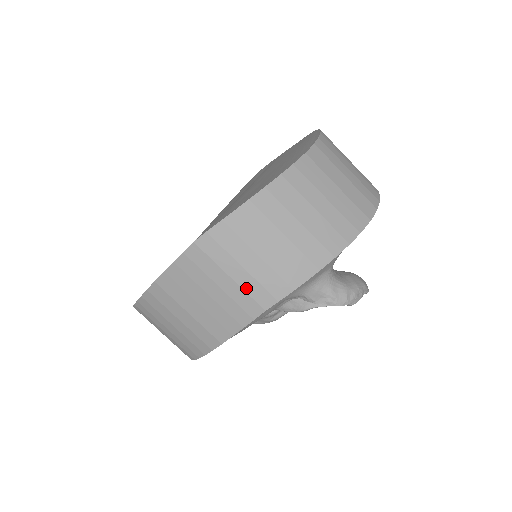
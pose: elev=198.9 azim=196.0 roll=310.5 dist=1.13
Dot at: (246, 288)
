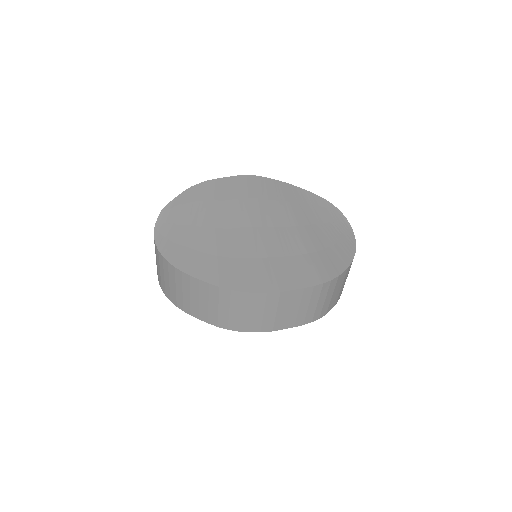
Dot at: (317, 310)
